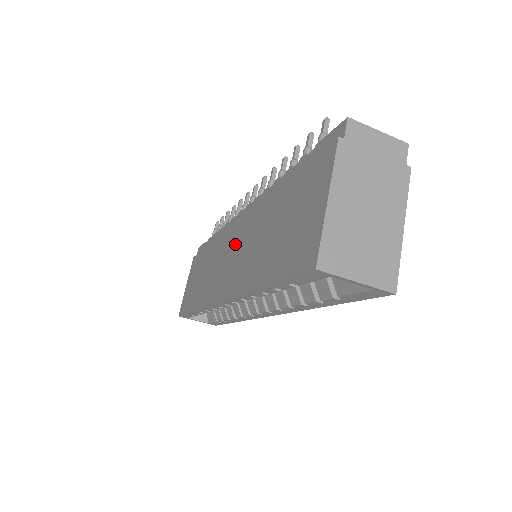
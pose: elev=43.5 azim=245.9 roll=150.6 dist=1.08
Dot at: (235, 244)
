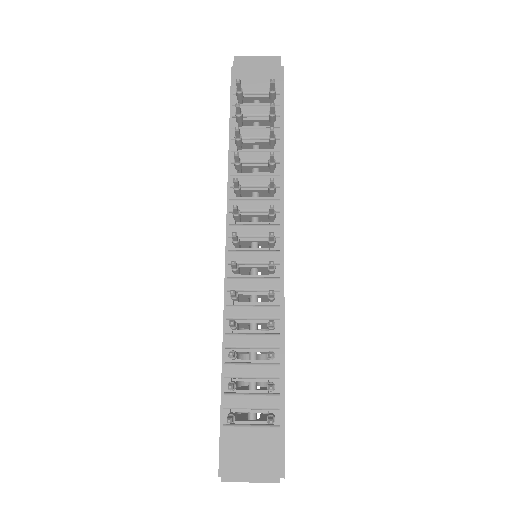
Dot at: occluded
